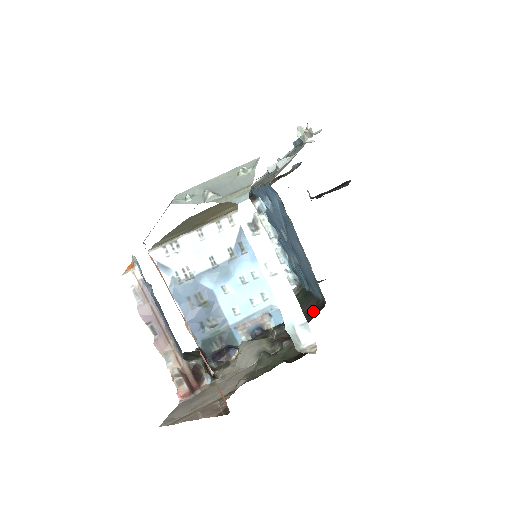
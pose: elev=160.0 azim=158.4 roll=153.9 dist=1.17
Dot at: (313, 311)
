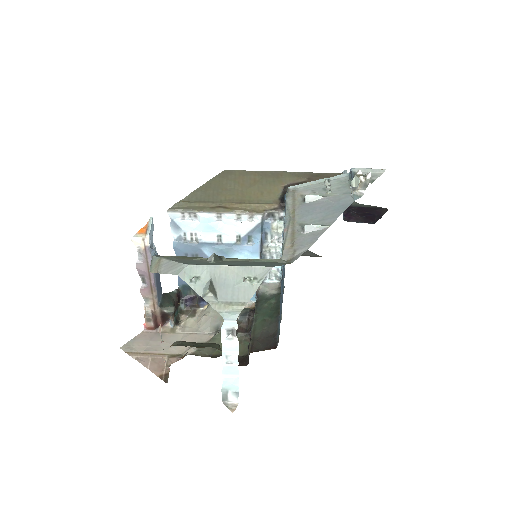
Dot at: (267, 341)
